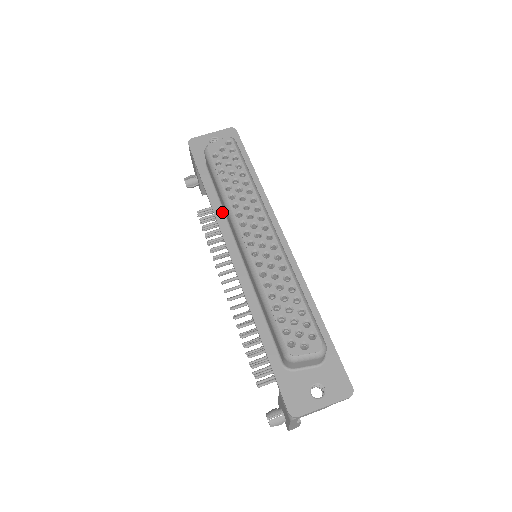
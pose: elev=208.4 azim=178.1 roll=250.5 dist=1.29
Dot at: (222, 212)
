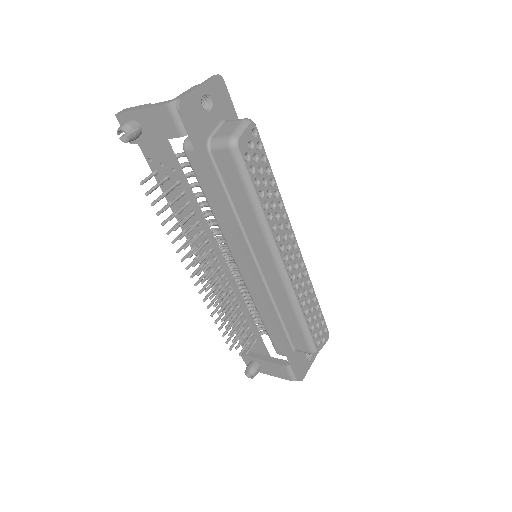
Dot at: (237, 220)
